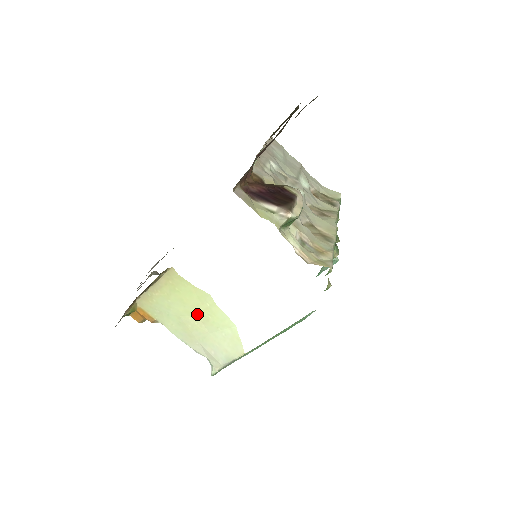
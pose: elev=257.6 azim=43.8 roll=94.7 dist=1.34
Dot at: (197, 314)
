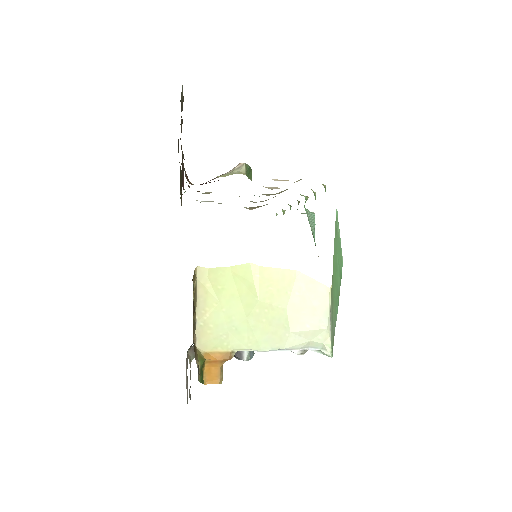
Dot at: (258, 299)
